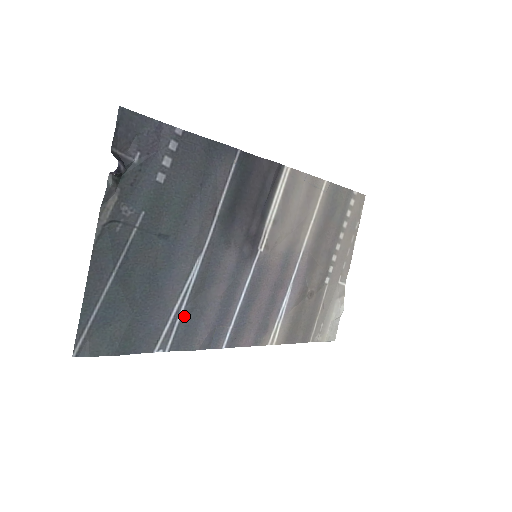
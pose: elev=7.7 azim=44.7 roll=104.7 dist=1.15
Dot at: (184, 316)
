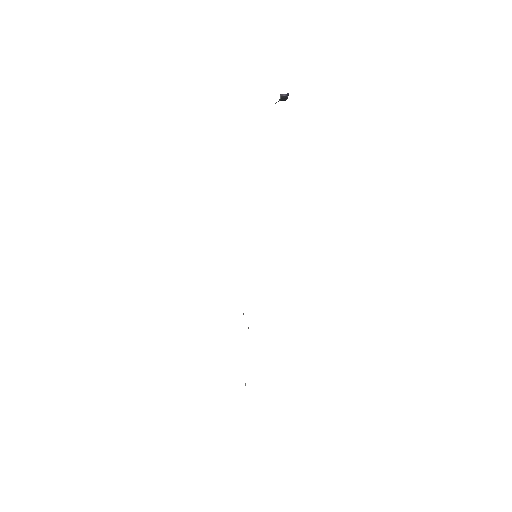
Dot at: occluded
